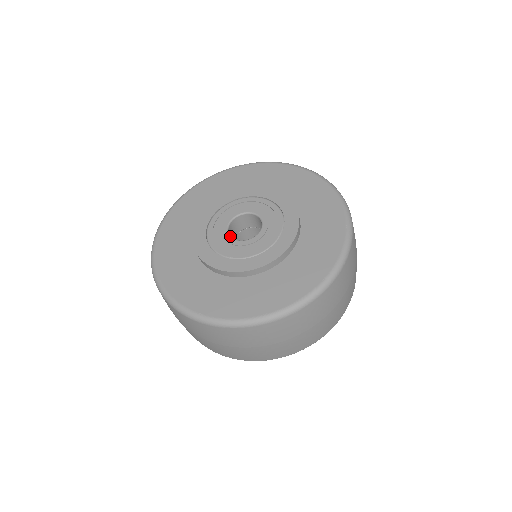
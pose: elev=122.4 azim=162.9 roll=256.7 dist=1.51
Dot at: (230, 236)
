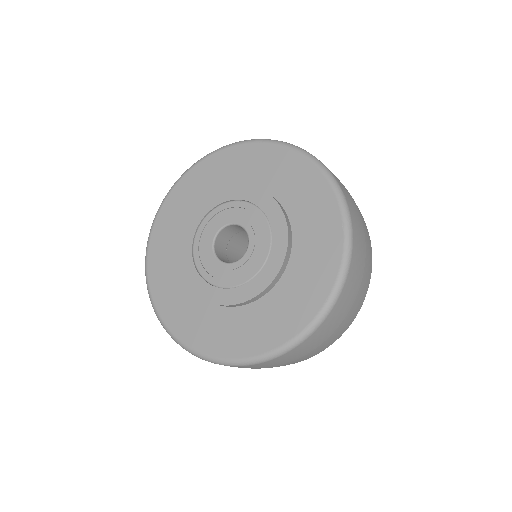
Dot at: (218, 258)
